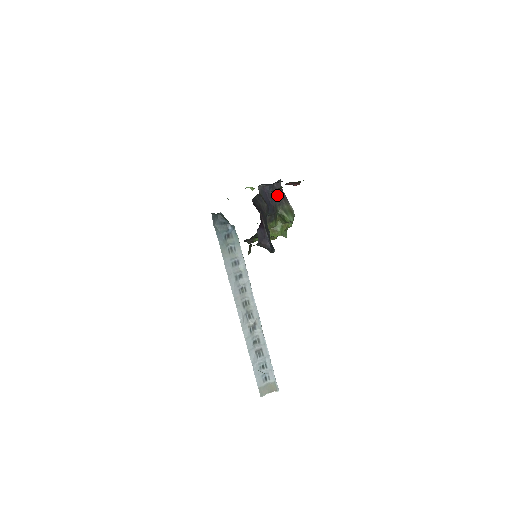
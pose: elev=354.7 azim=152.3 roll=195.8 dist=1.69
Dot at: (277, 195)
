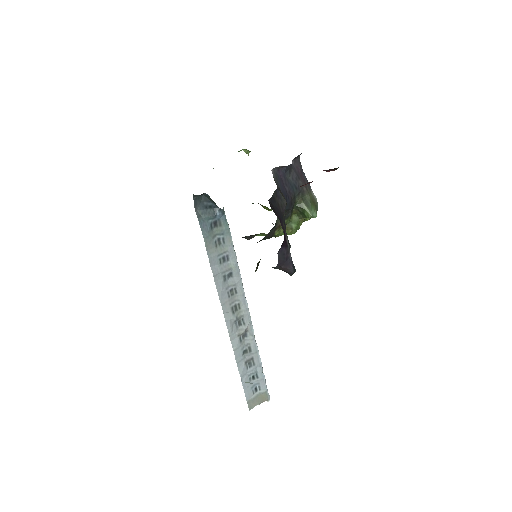
Dot at: (296, 179)
